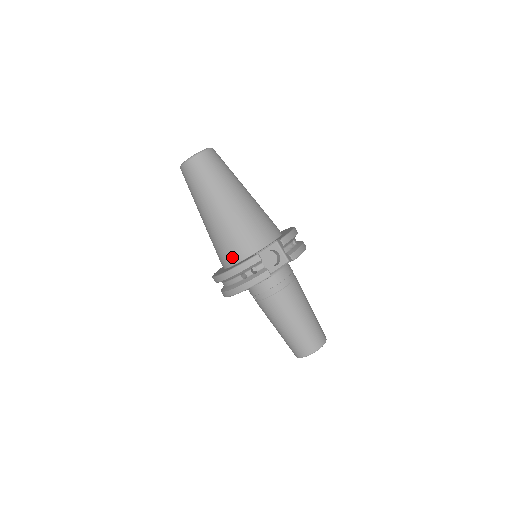
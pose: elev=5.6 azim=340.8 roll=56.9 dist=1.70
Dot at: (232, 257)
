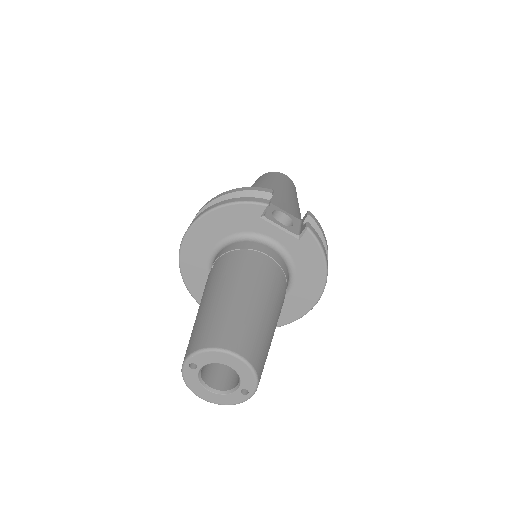
Dot at: occluded
